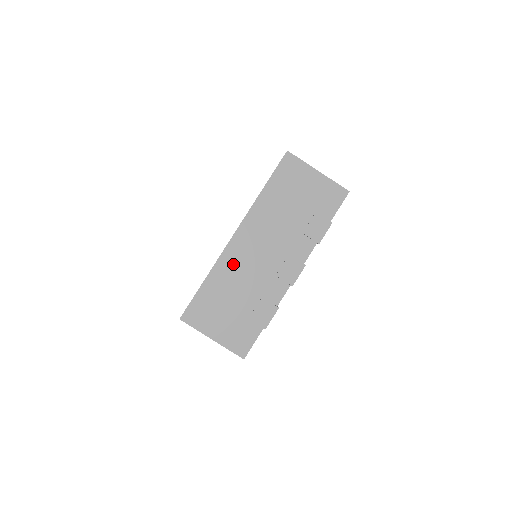
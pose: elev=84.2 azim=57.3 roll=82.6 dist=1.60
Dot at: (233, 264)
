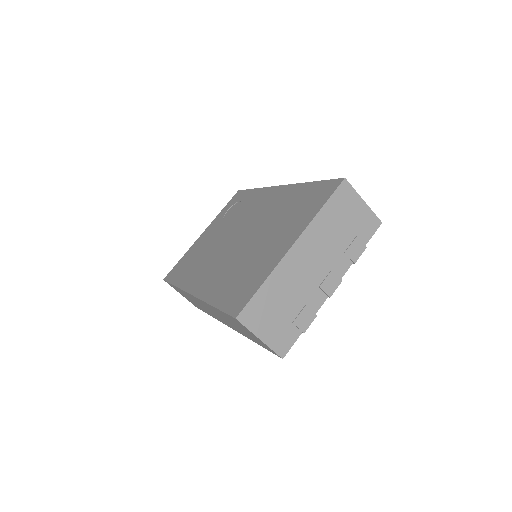
Dot at: (288, 272)
